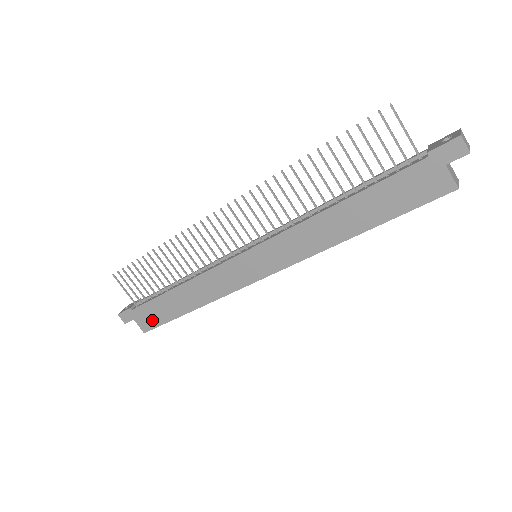
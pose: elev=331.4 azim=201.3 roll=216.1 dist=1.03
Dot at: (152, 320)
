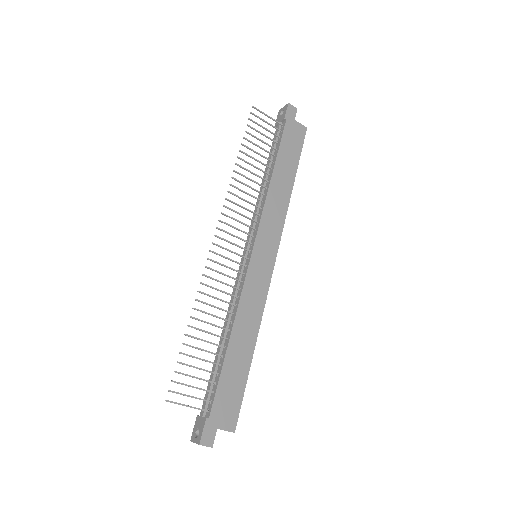
Dot at: (232, 405)
